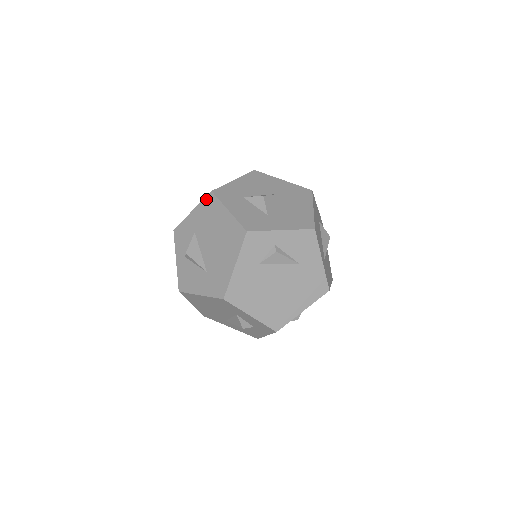
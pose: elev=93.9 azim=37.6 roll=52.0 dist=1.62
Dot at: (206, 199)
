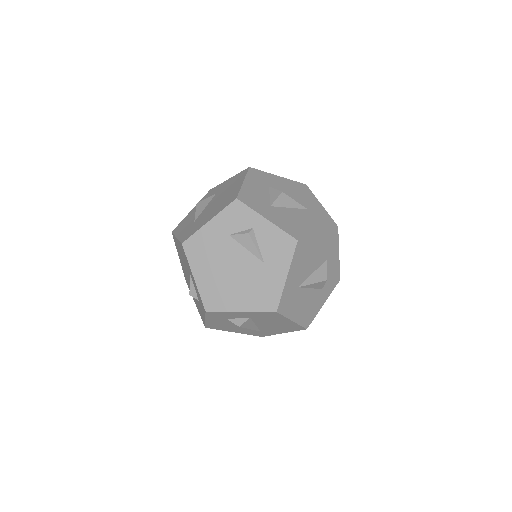
Dot at: (242, 172)
